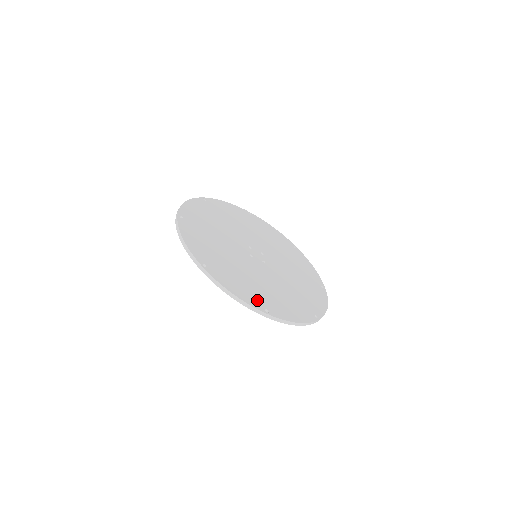
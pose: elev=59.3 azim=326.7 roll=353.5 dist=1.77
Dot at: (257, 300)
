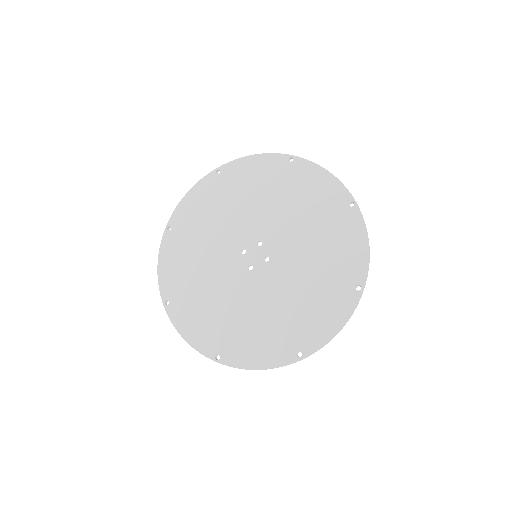
Dot at: (284, 348)
